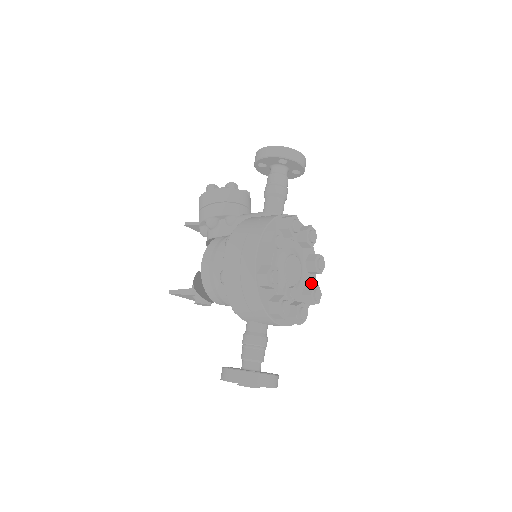
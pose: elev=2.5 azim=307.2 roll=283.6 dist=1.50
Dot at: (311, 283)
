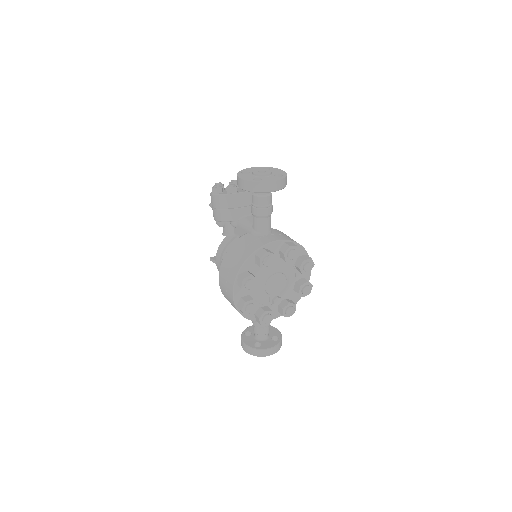
Dot at: (305, 275)
